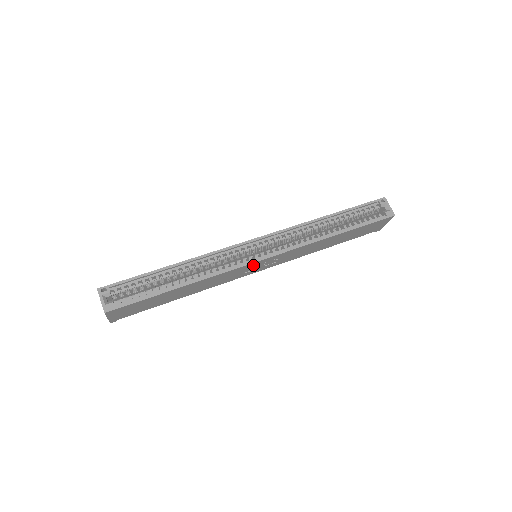
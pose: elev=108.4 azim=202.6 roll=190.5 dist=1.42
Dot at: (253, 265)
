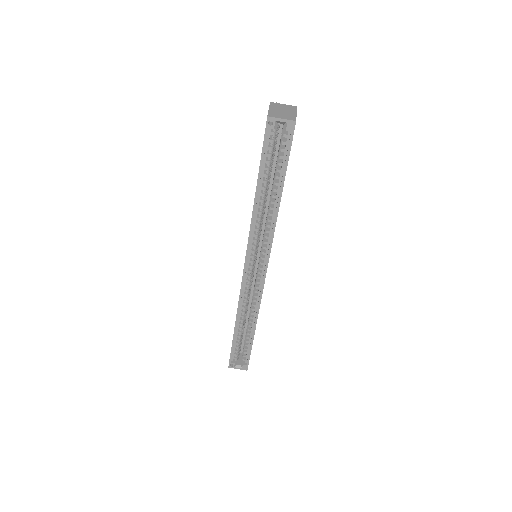
Dot at: occluded
